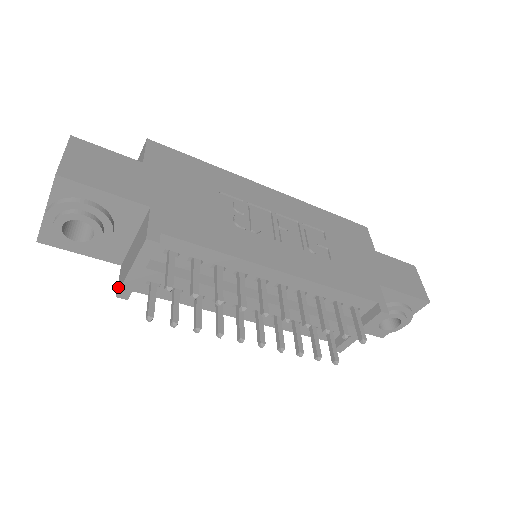
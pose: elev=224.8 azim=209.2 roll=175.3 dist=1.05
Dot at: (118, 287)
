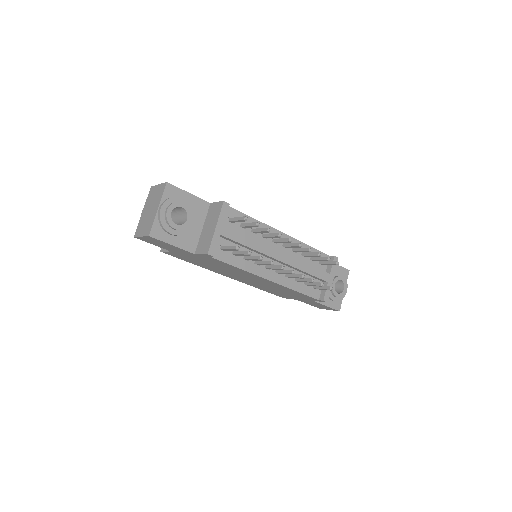
Dot at: (206, 250)
